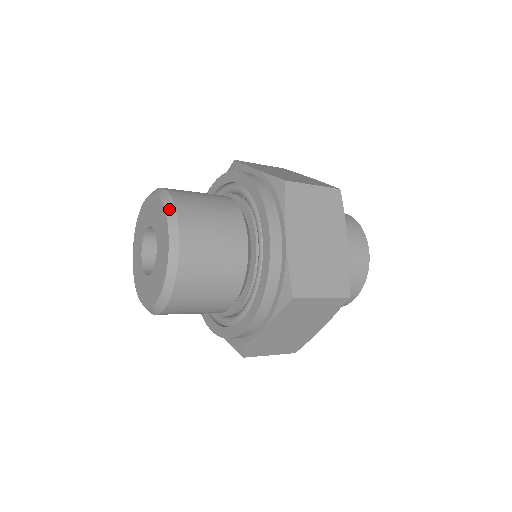
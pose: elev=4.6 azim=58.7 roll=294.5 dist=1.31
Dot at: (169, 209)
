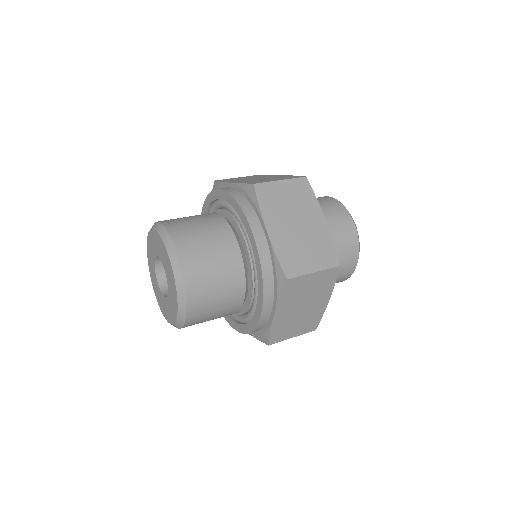
Dot at: (179, 289)
